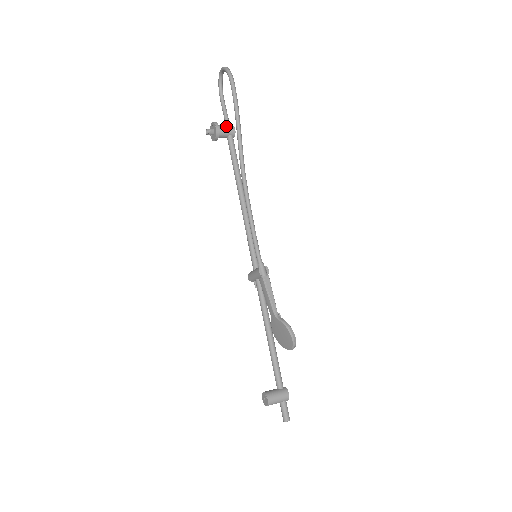
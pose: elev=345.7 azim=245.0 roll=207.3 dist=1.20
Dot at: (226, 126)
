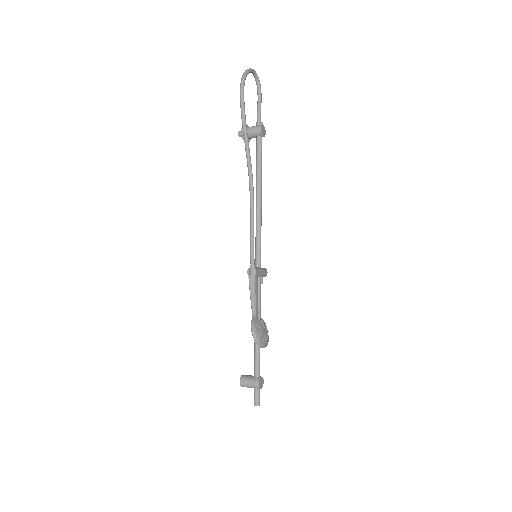
Dot at: (254, 127)
